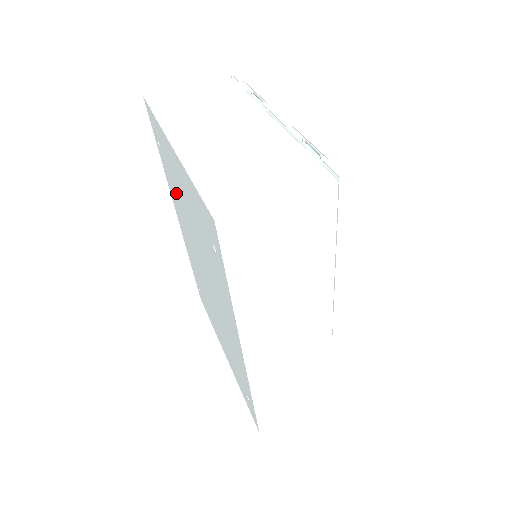
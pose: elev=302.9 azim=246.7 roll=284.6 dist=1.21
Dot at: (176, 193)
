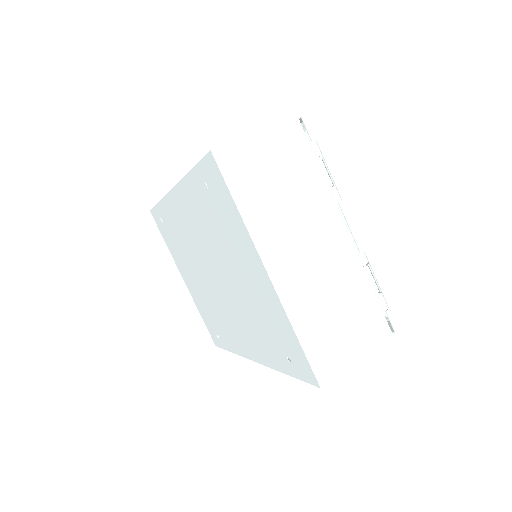
Dot at: (211, 227)
